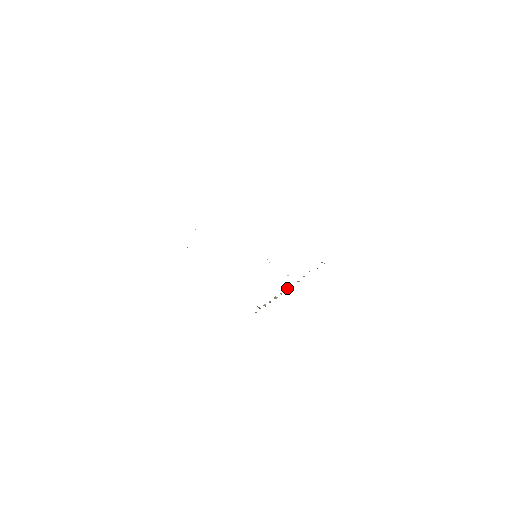
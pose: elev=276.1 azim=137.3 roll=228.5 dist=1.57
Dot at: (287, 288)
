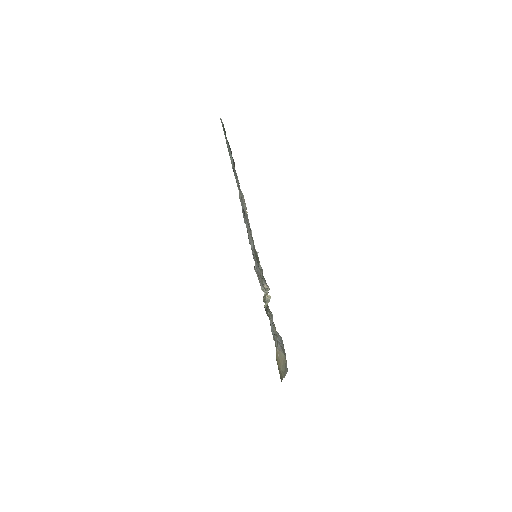
Dot at: occluded
